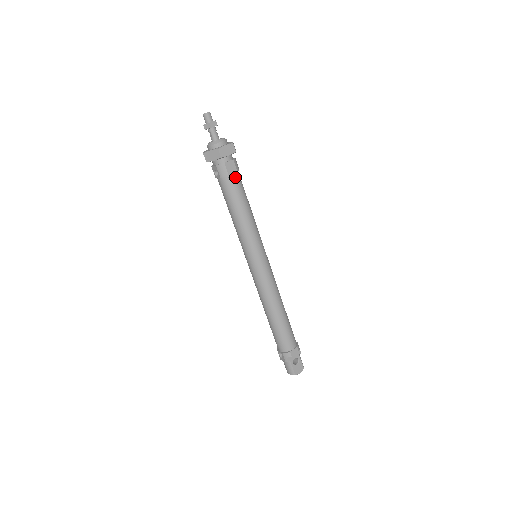
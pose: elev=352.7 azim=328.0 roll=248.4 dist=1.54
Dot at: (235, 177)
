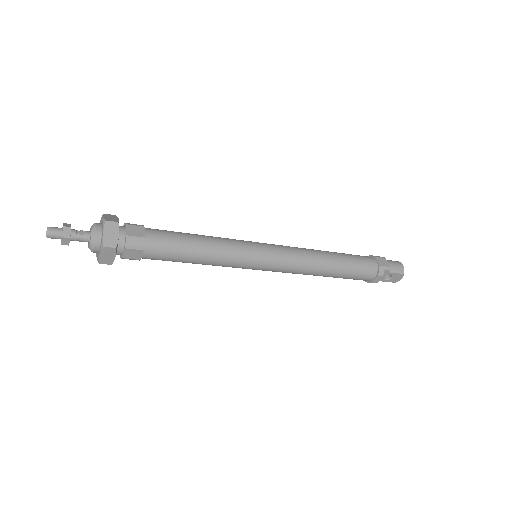
Dot at: (148, 254)
